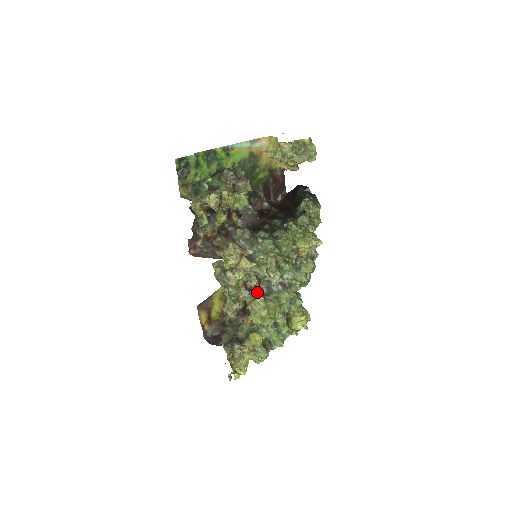
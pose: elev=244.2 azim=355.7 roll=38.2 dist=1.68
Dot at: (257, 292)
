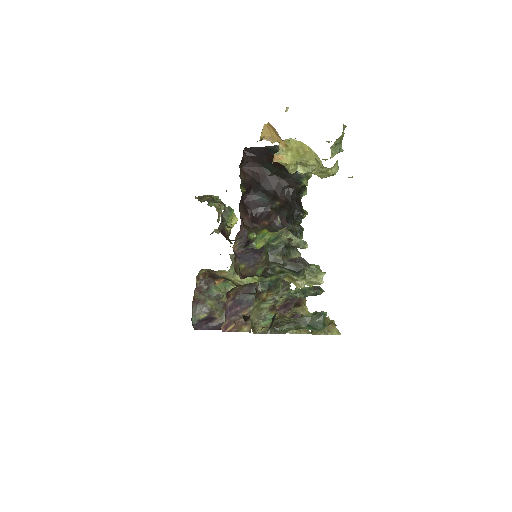
Dot at: occluded
